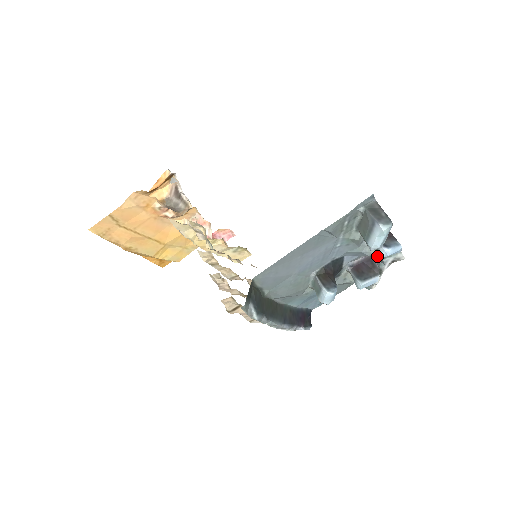
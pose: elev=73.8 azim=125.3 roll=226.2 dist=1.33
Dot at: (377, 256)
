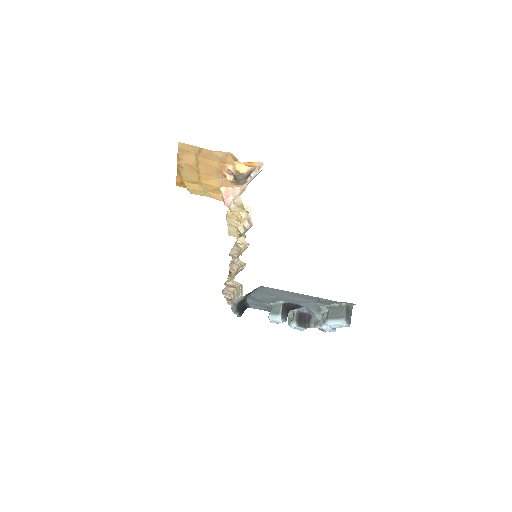
Dot at: (315, 319)
